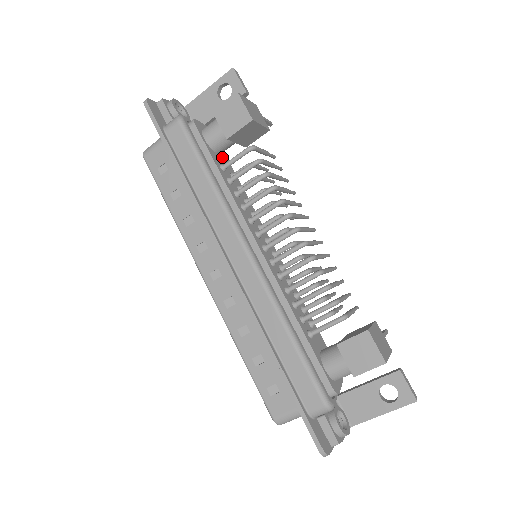
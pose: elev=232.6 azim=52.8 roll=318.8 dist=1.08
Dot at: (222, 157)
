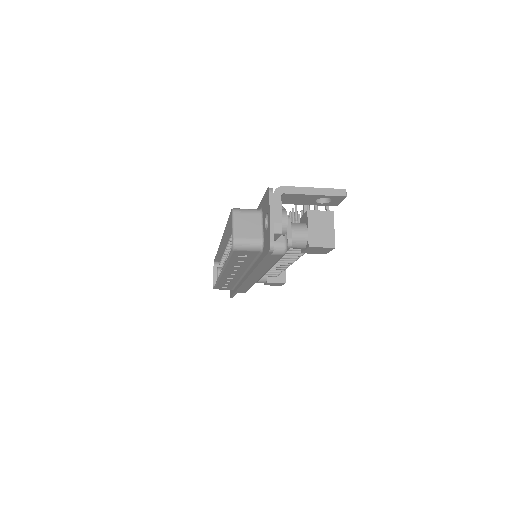
Dot at: occluded
